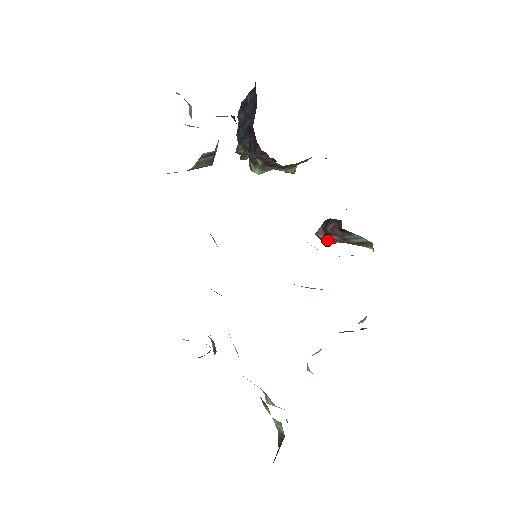
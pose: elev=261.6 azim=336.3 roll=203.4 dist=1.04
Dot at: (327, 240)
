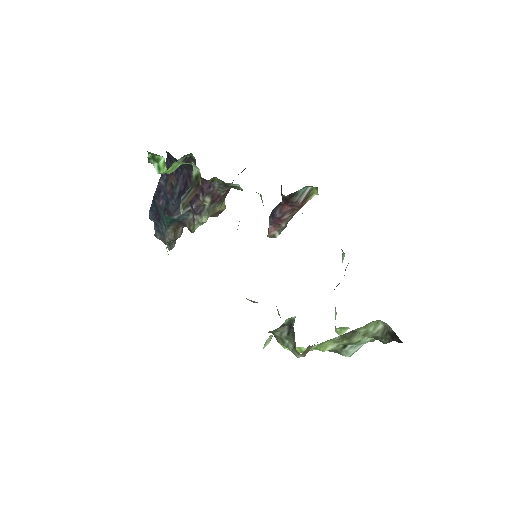
Dot at: (279, 230)
